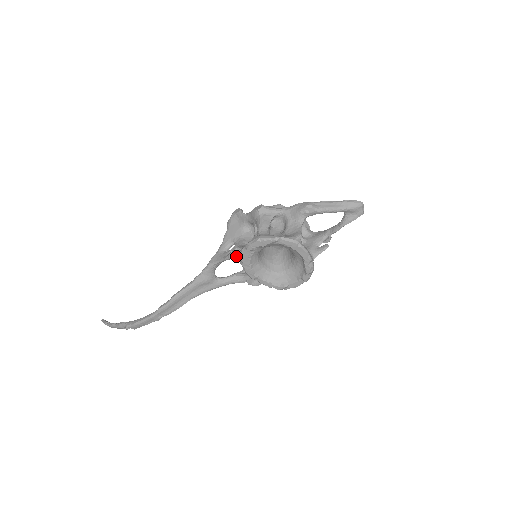
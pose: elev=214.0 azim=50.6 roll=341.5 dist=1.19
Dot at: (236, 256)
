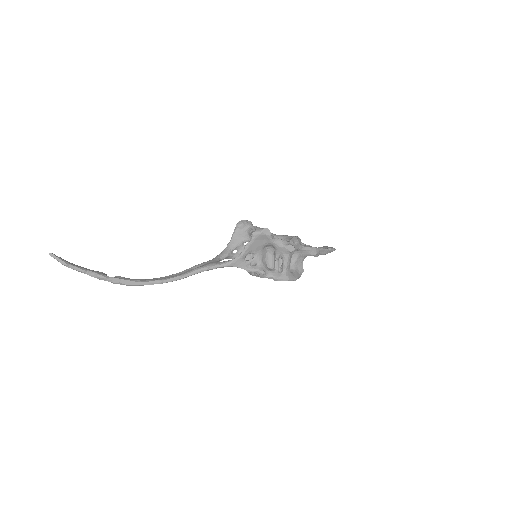
Dot at: (260, 276)
